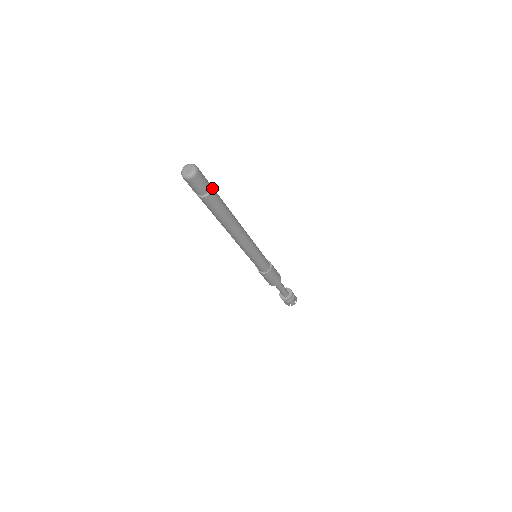
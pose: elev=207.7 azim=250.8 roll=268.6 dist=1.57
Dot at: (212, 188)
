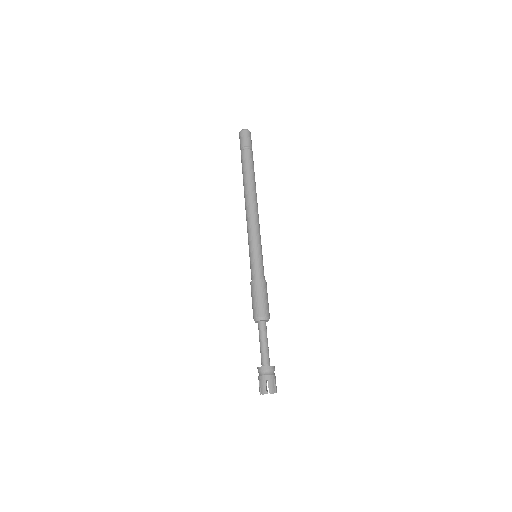
Dot at: (252, 153)
